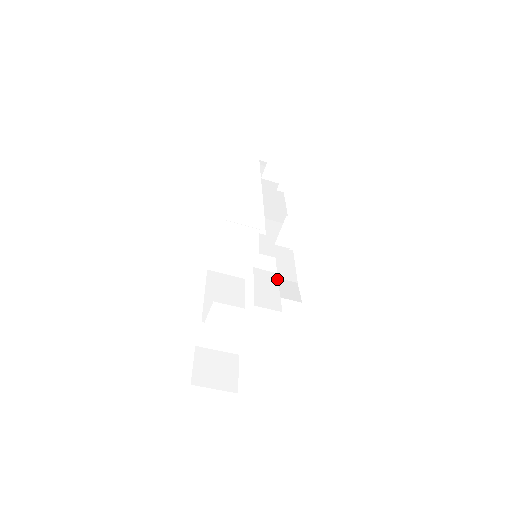
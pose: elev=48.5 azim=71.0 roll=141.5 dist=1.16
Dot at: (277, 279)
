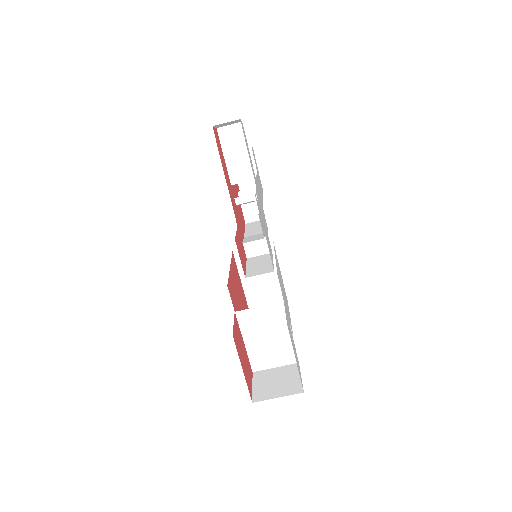
Dot at: (270, 256)
